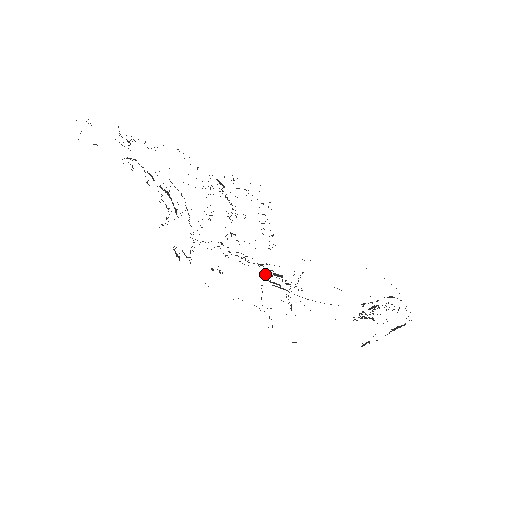
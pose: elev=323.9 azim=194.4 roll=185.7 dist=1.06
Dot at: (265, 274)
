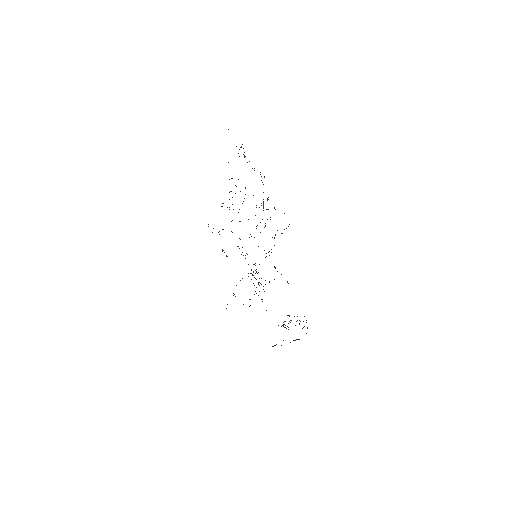
Dot at: occluded
